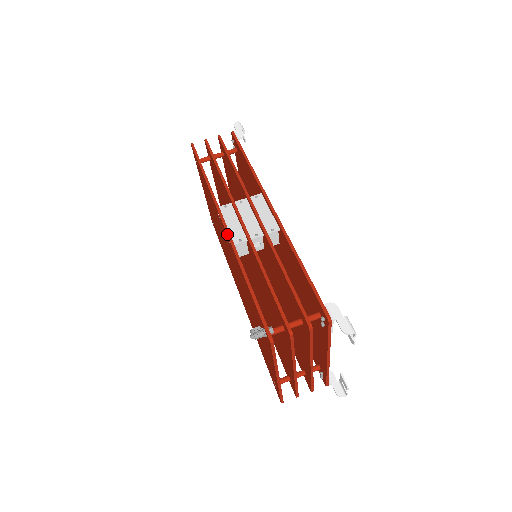
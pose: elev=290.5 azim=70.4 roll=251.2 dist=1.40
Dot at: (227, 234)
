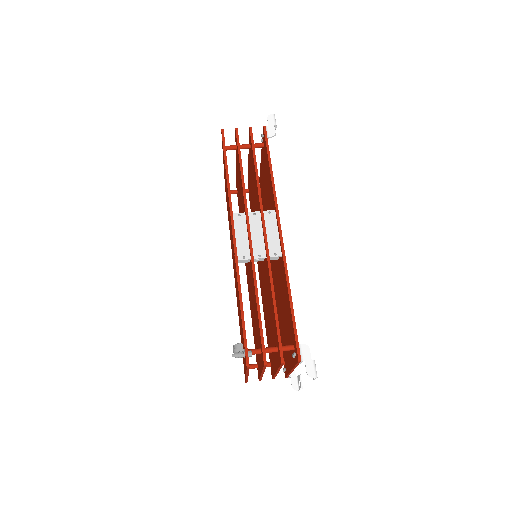
Dot at: (234, 249)
